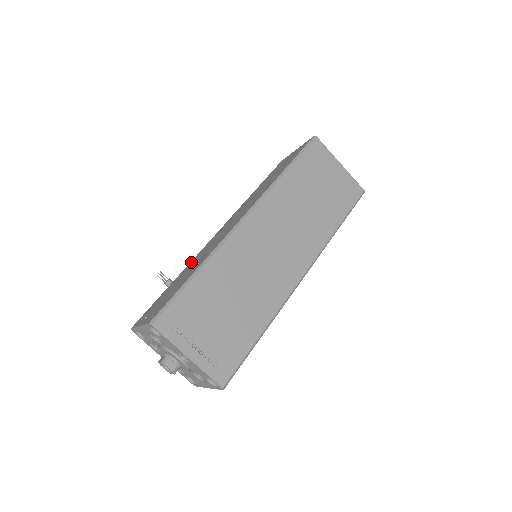
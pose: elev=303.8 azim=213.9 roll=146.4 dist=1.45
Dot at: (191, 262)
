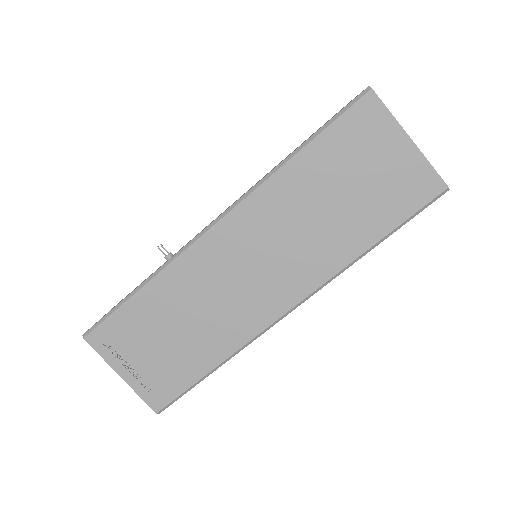
Dot at: occluded
